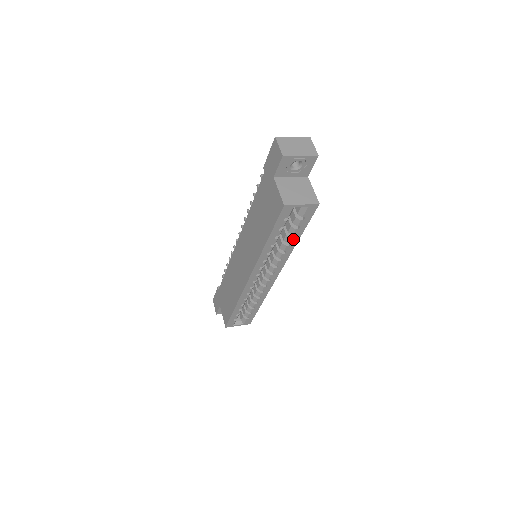
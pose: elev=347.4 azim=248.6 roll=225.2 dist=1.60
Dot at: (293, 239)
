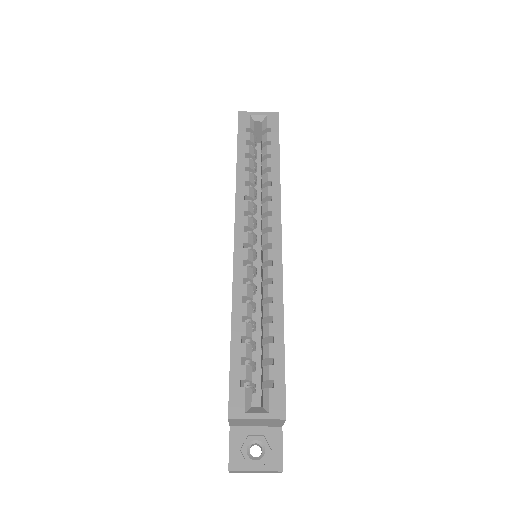
Dot at: (271, 161)
